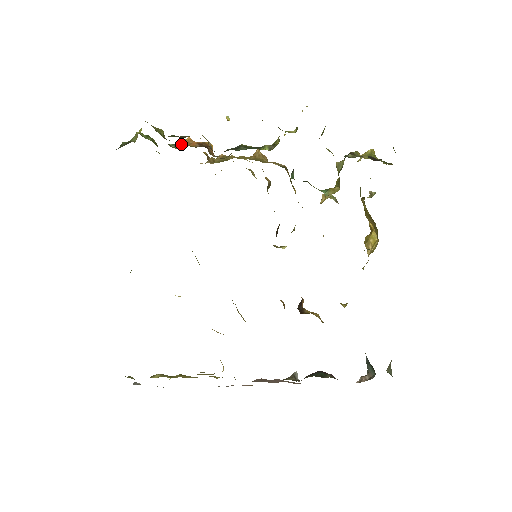
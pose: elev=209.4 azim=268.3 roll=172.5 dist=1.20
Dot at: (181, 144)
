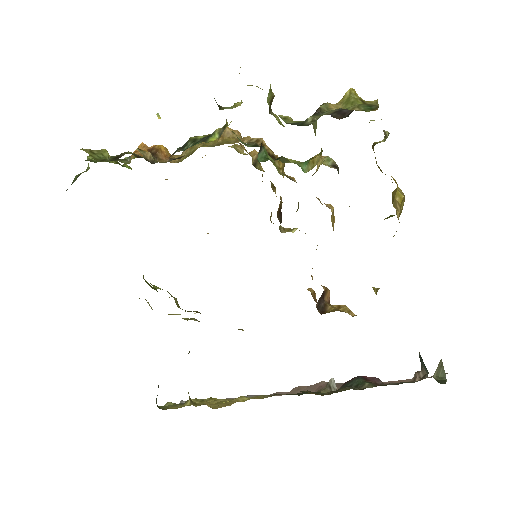
Dot at: (131, 157)
